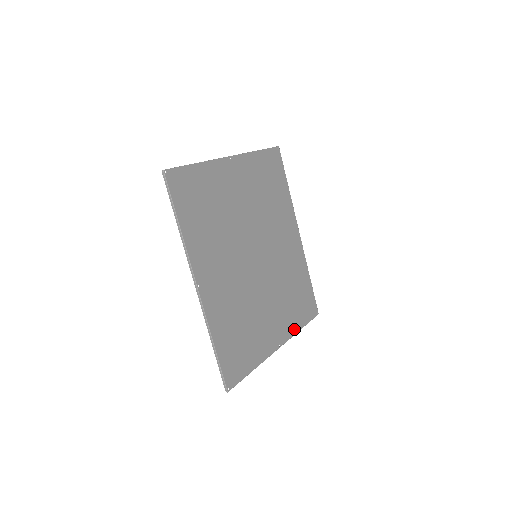
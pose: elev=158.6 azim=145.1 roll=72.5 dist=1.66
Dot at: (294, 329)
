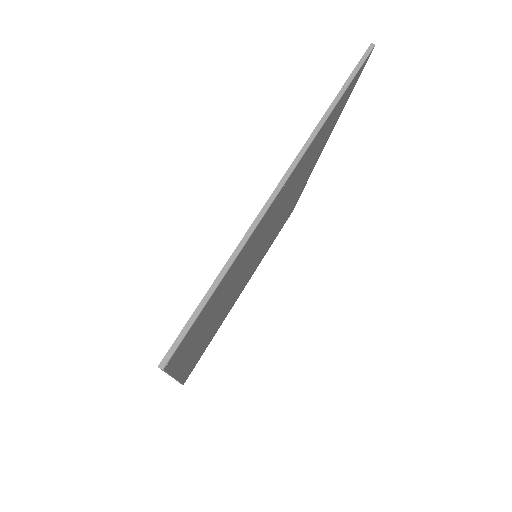
Dot at: occluded
